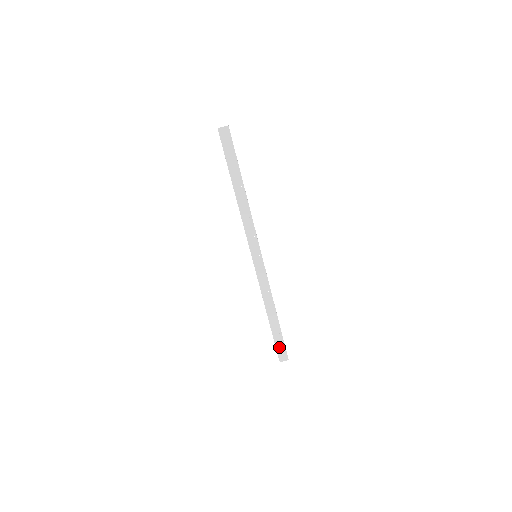
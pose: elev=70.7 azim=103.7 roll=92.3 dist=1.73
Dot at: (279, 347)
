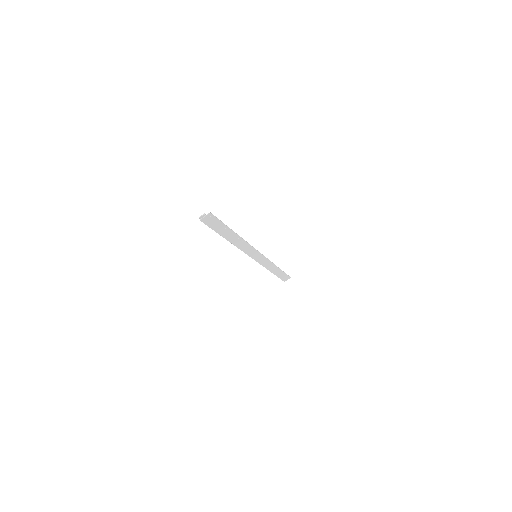
Dot at: (283, 277)
